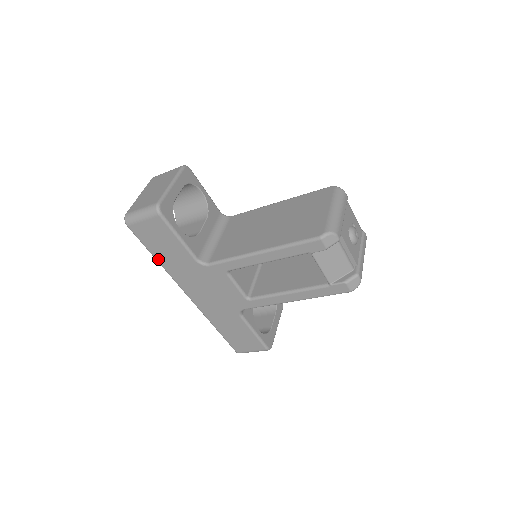
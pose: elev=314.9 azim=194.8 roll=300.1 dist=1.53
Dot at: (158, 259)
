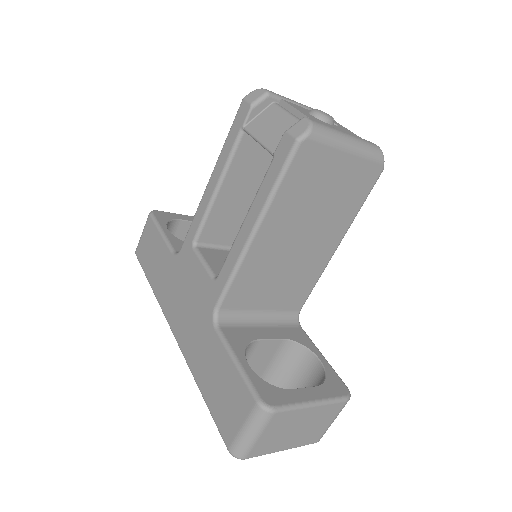
Dot at: (151, 283)
